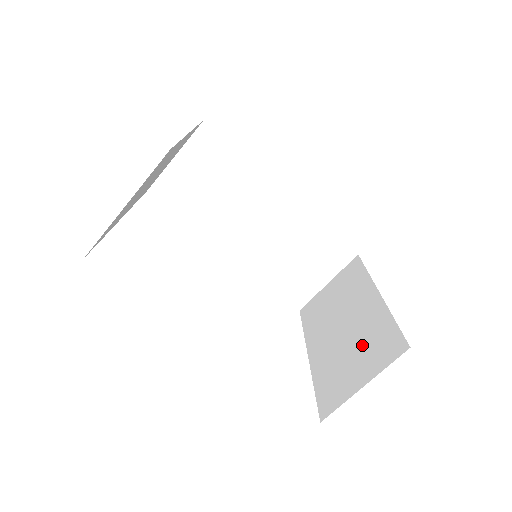
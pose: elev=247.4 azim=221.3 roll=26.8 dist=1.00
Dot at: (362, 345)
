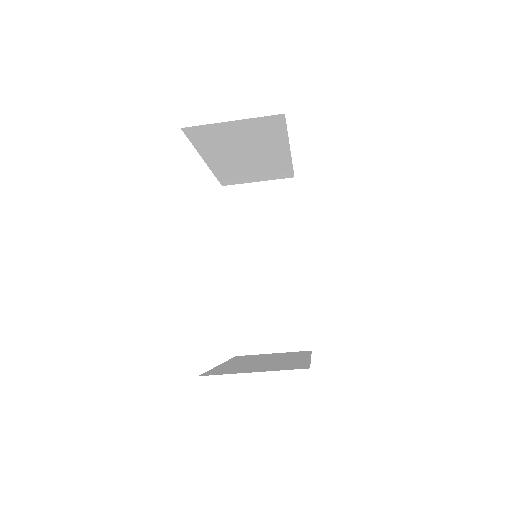
Dot at: (272, 365)
